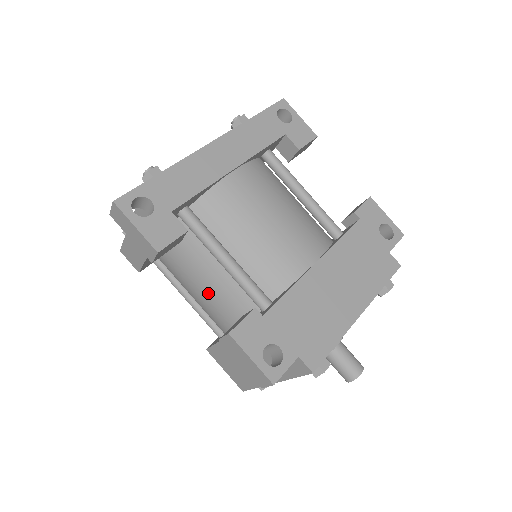
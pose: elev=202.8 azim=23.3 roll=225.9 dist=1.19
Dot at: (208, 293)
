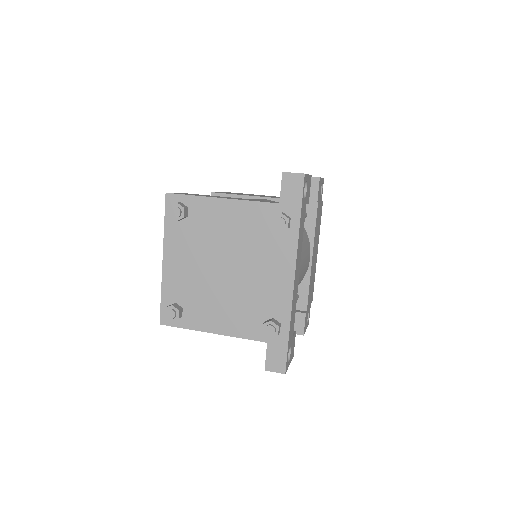
Dot at: occluded
